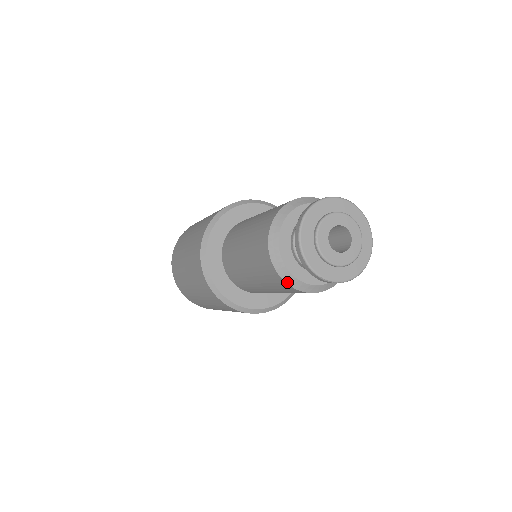
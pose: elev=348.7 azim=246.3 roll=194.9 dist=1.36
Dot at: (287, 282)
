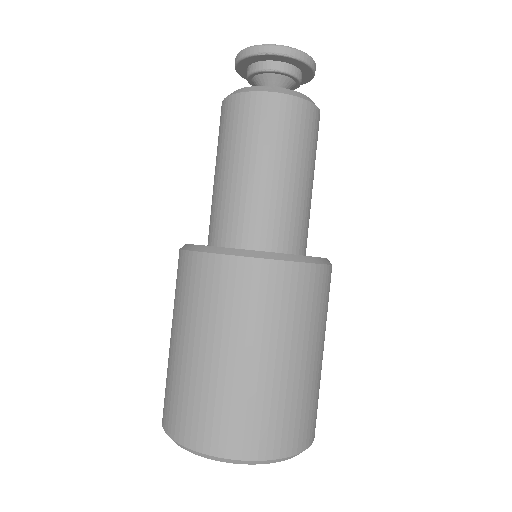
Dot at: (243, 92)
